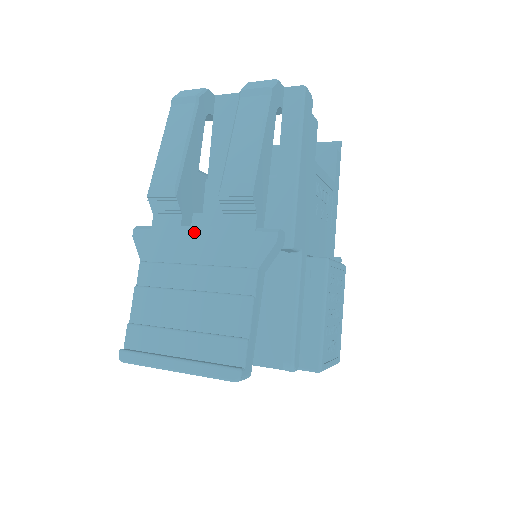
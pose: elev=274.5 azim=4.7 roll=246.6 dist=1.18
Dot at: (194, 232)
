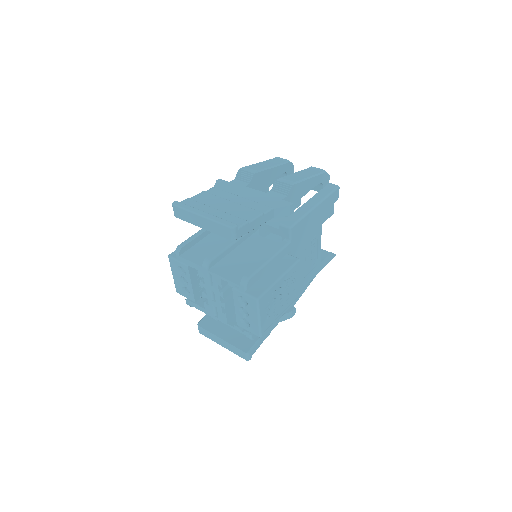
Dot at: (251, 190)
